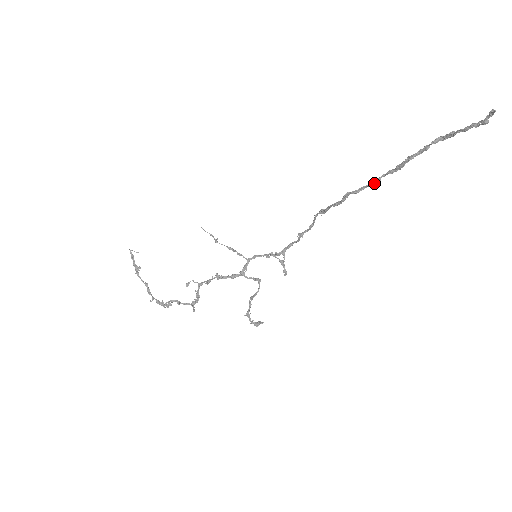
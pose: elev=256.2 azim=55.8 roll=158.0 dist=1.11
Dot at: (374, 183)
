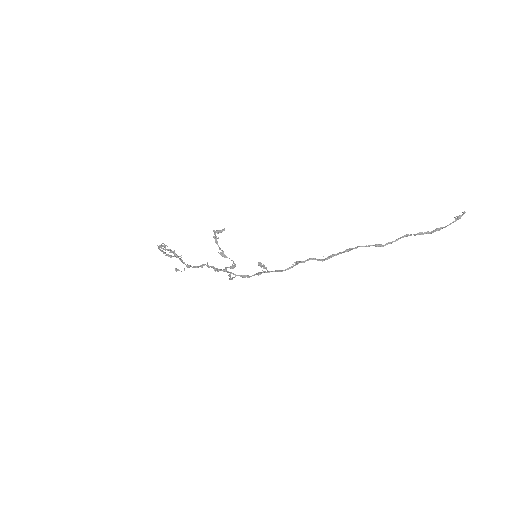
Dot at: (376, 245)
